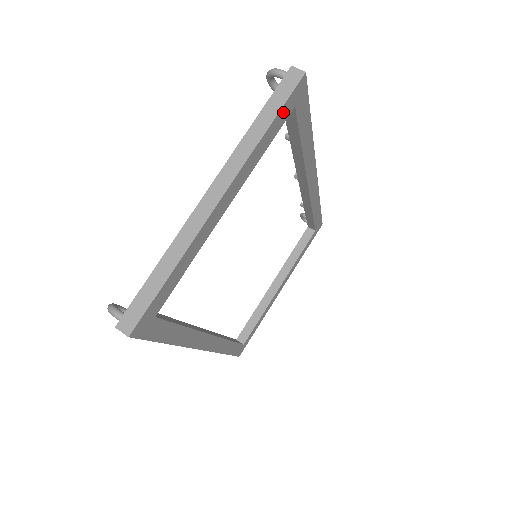
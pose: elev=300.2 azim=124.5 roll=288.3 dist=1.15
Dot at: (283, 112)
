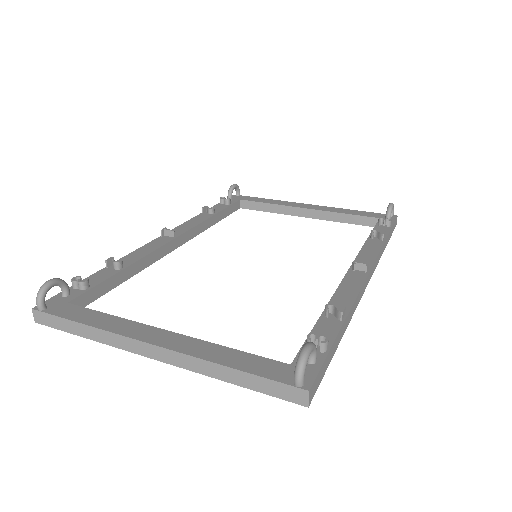
Dot at: occluded
